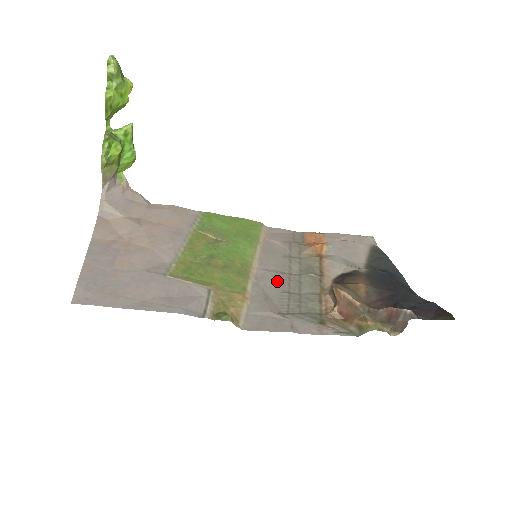
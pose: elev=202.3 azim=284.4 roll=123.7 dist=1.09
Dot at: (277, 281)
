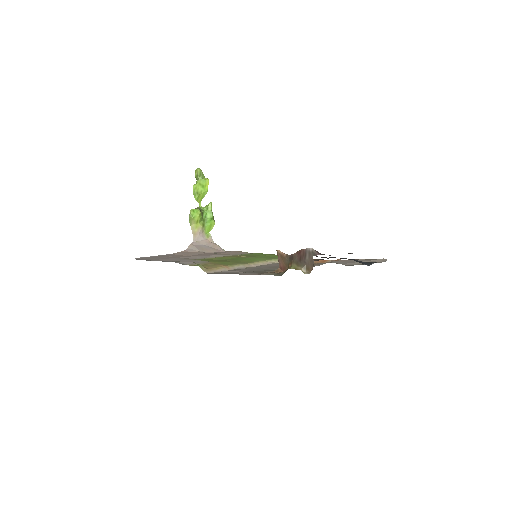
Dot at: (262, 267)
